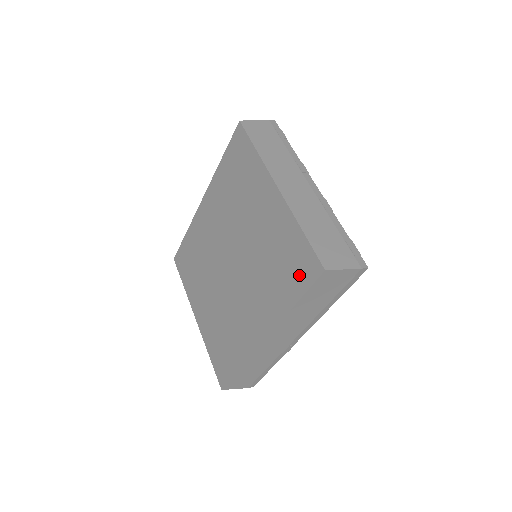
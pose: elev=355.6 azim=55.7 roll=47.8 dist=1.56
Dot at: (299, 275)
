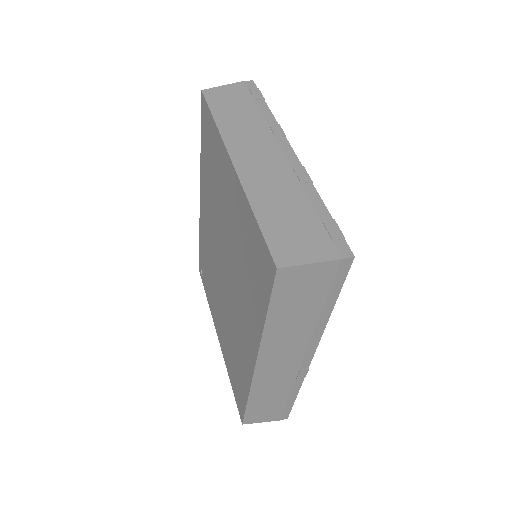
Dot at: (261, 278)
